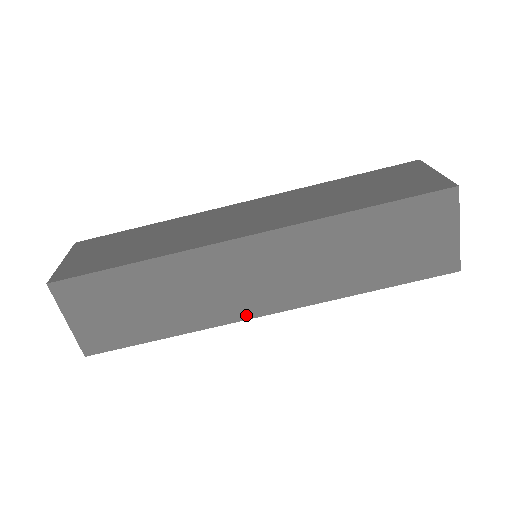
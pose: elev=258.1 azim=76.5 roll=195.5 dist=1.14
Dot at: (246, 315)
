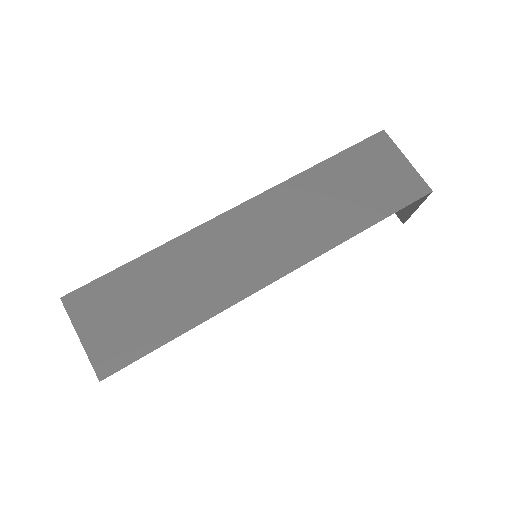
Dot at: (259, 284)
